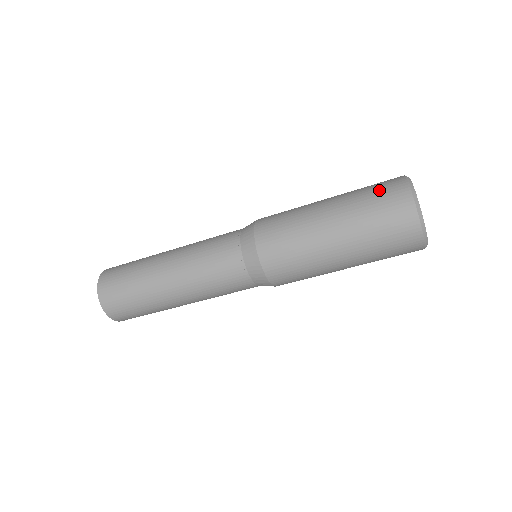
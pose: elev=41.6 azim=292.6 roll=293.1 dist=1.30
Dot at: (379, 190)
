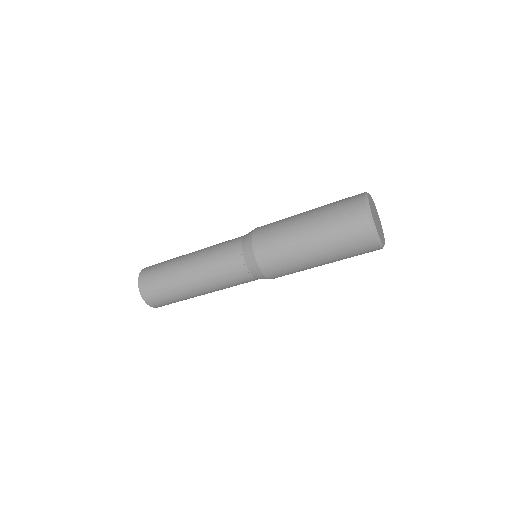
Dot at: (344, 199)
